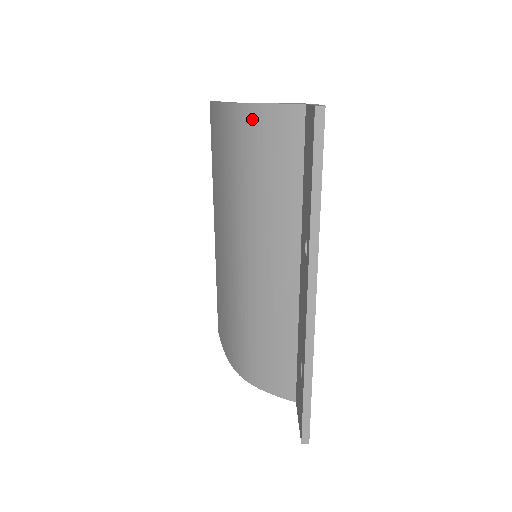
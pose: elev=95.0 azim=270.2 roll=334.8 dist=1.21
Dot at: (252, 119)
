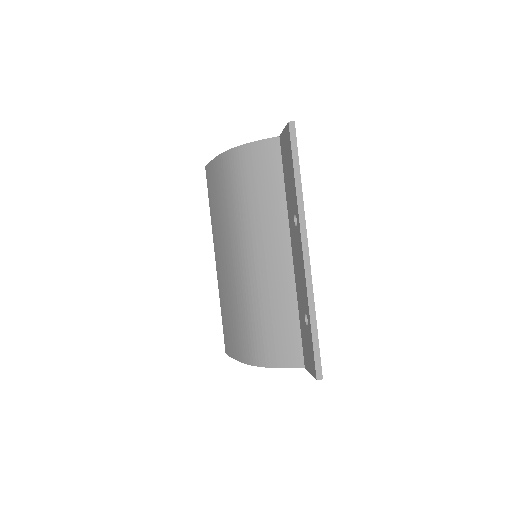
Dot at: (244, 154)
